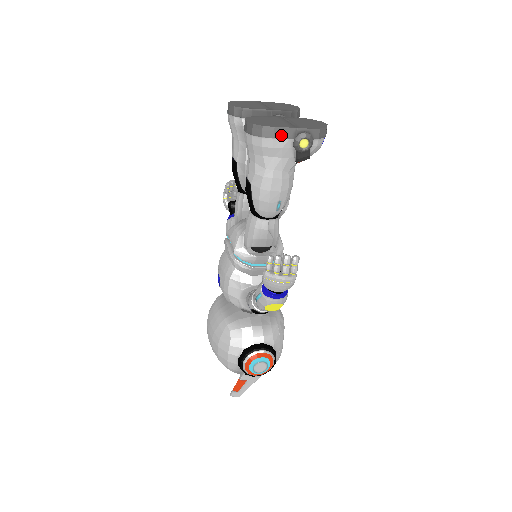
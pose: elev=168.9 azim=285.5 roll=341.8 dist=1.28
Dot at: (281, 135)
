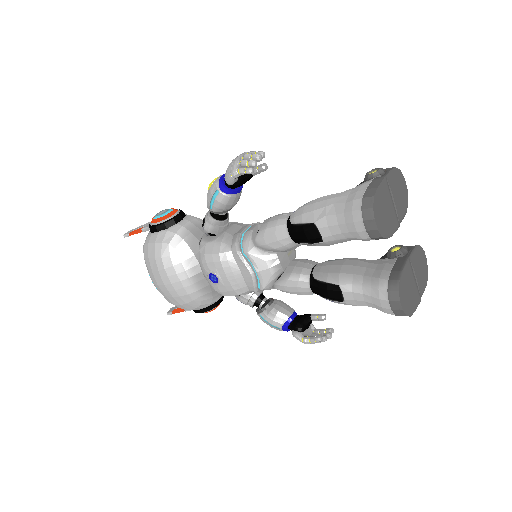
Dot at: occluded
